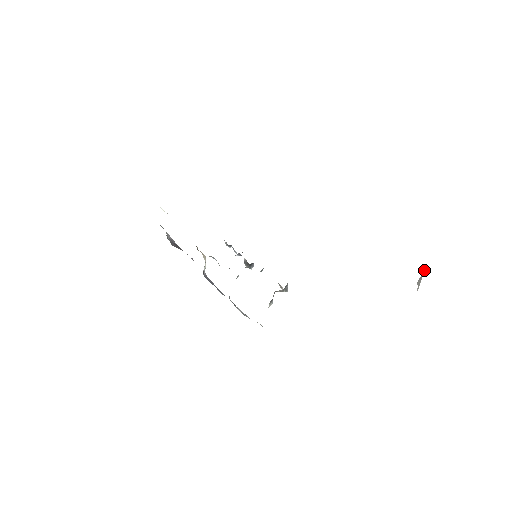
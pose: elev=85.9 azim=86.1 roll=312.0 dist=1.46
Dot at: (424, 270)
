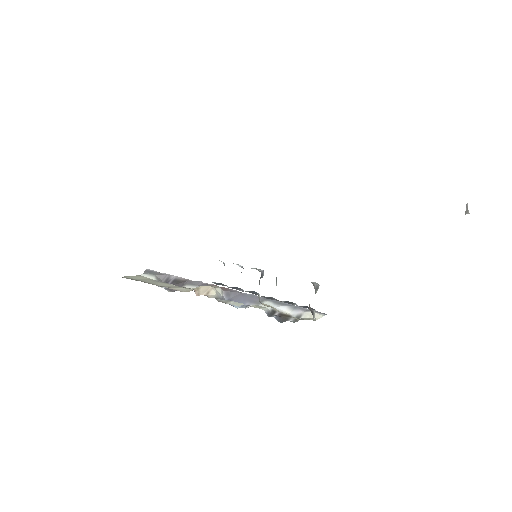
Dot at: (466, 205)
